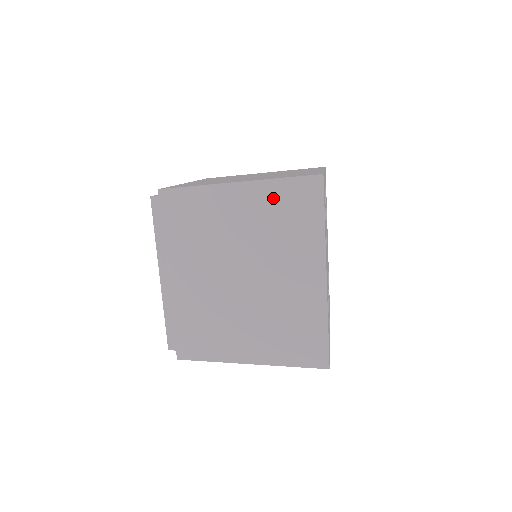
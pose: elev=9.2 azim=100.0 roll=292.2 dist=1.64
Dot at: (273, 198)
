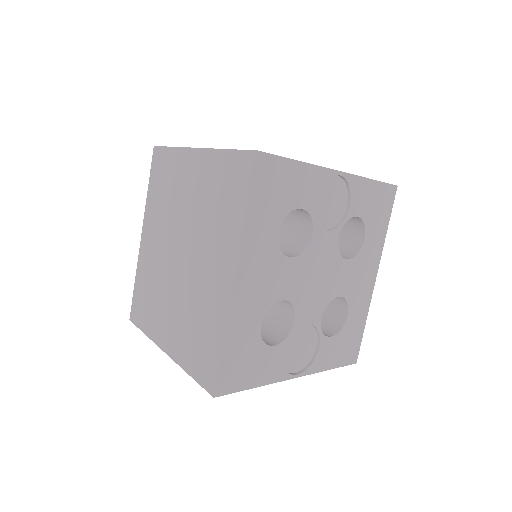
Dot at: (216, 171)
